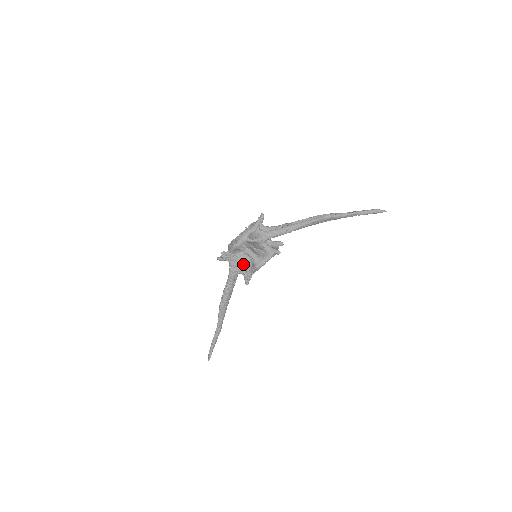
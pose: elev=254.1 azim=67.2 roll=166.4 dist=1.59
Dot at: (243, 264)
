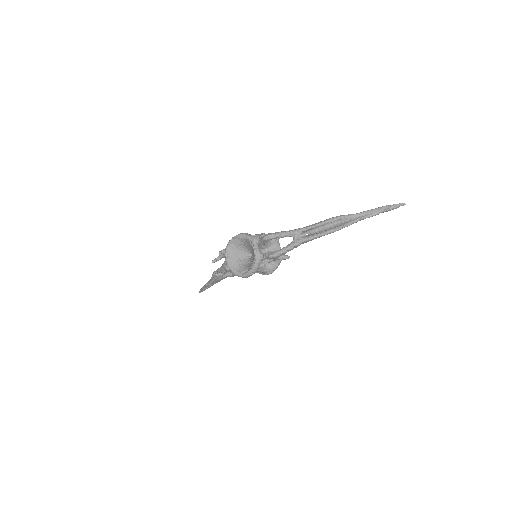
Dot at: occluded
